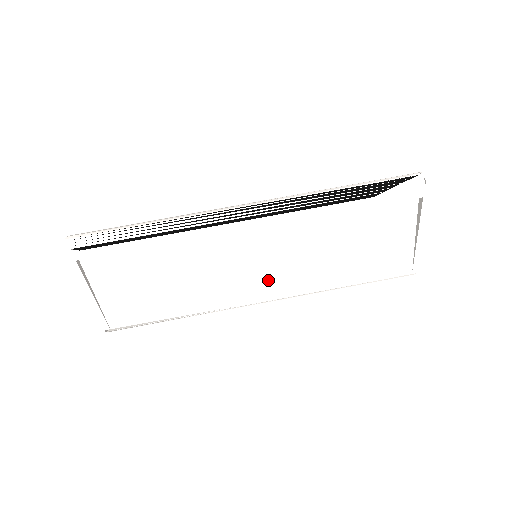
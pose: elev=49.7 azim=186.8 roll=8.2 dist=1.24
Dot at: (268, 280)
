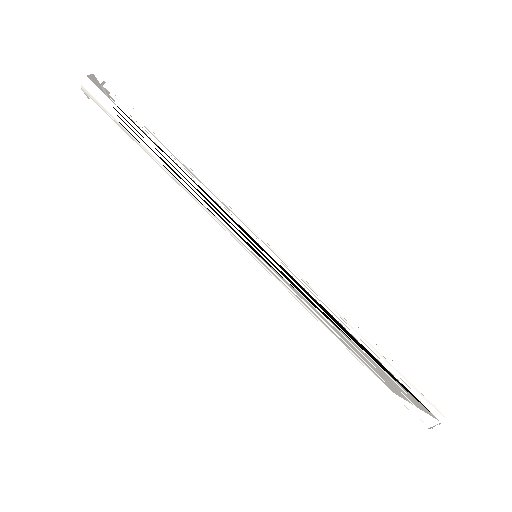
Dot at: occluded
